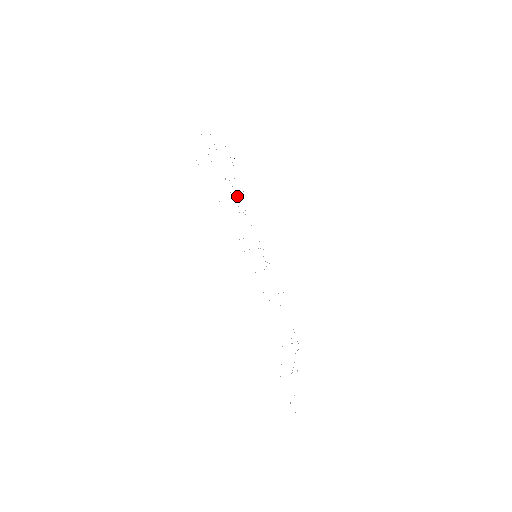
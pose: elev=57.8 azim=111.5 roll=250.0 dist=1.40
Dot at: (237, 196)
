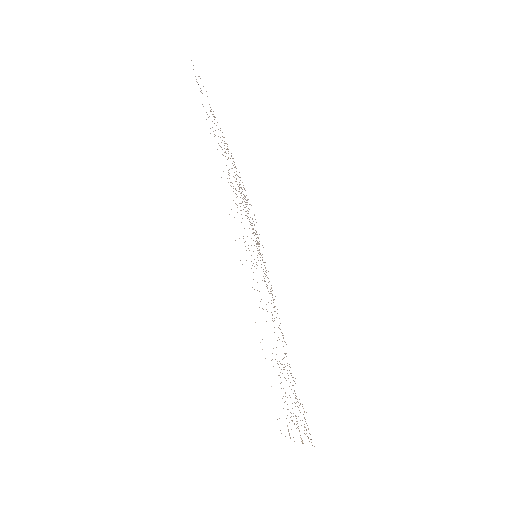
Dot at: occluded
